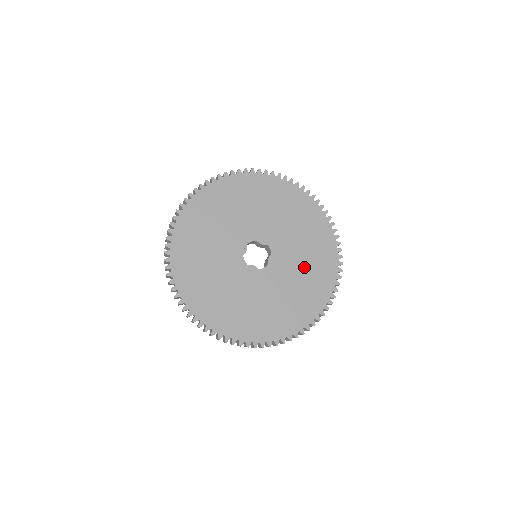
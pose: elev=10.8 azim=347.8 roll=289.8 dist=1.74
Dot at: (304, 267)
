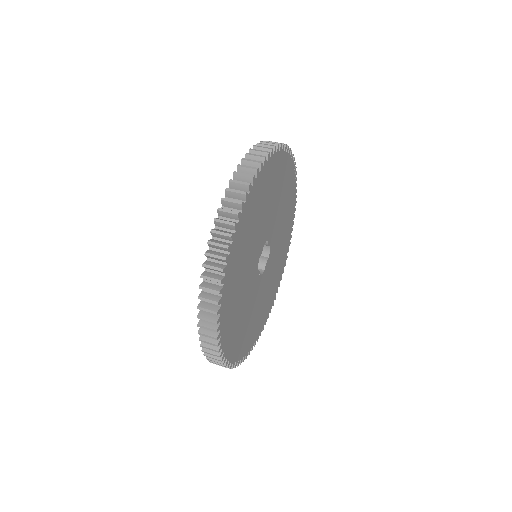
Dot at: (281, 202)
